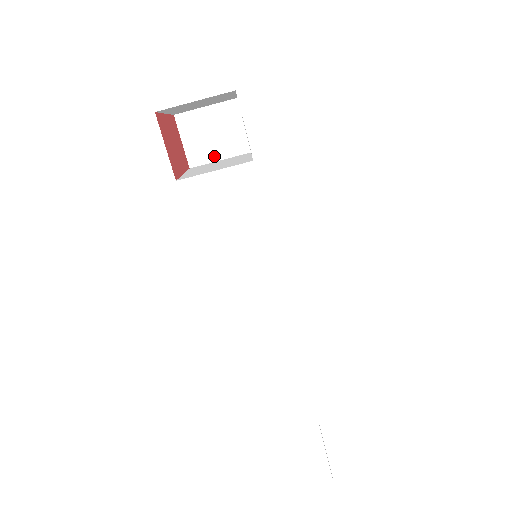
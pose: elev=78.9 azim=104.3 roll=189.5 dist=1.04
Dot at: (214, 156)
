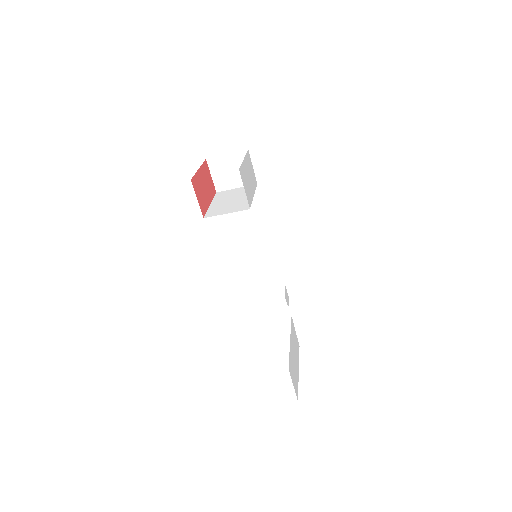
Dot at: (232, 185)
